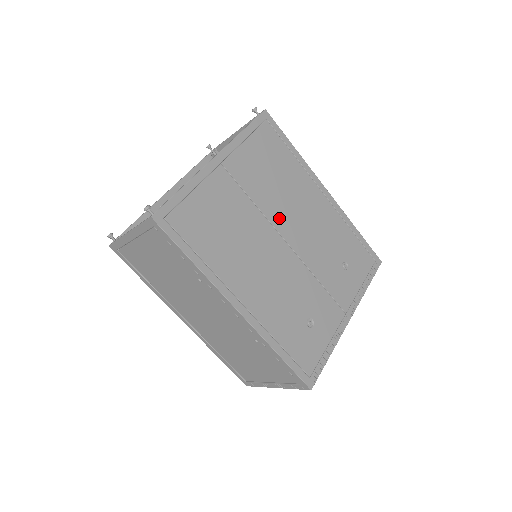
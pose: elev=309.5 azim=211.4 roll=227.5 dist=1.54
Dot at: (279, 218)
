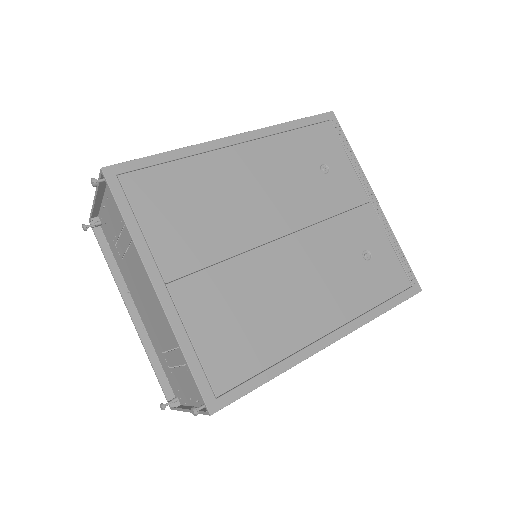
Dot at: (251, 232)
